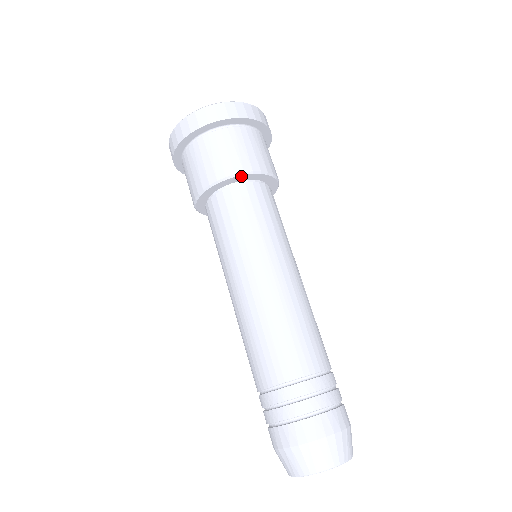
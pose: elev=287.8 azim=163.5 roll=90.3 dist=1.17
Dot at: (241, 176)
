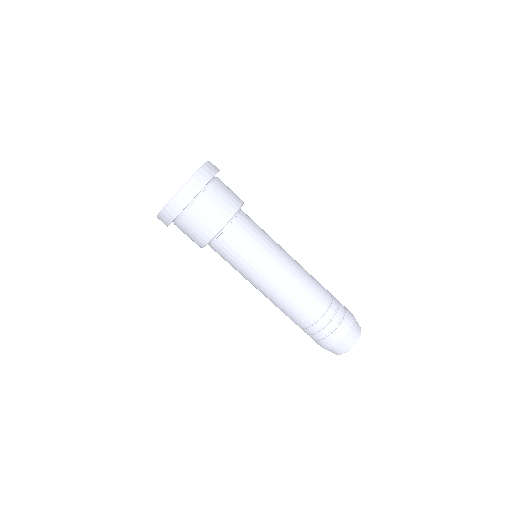
Dot at: (227, 223)
